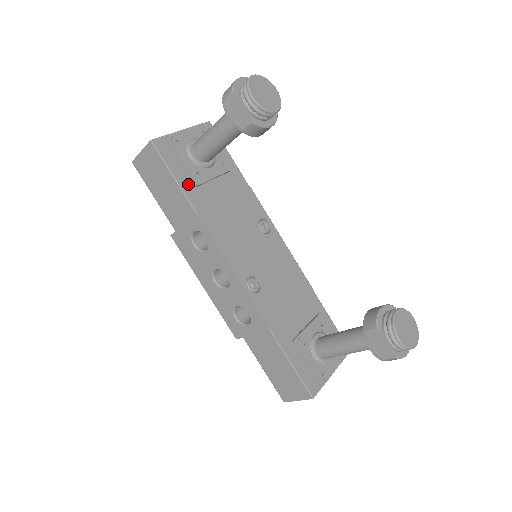
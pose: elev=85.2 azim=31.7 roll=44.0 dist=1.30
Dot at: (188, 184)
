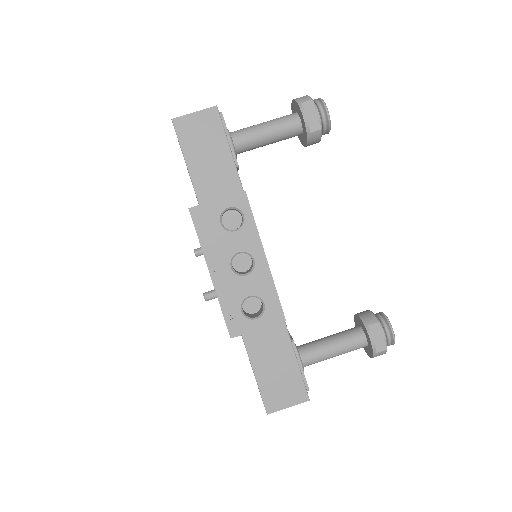
Dot at: occluded
